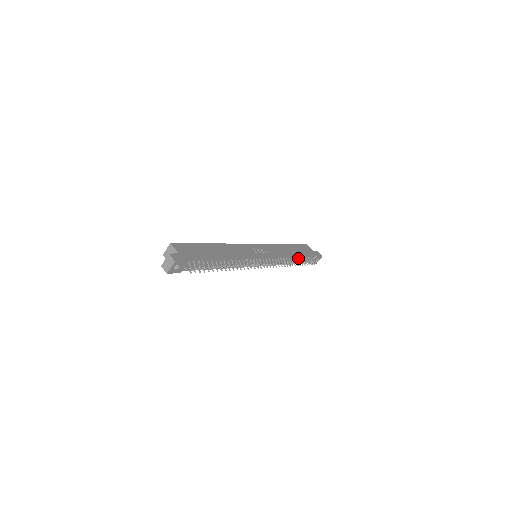
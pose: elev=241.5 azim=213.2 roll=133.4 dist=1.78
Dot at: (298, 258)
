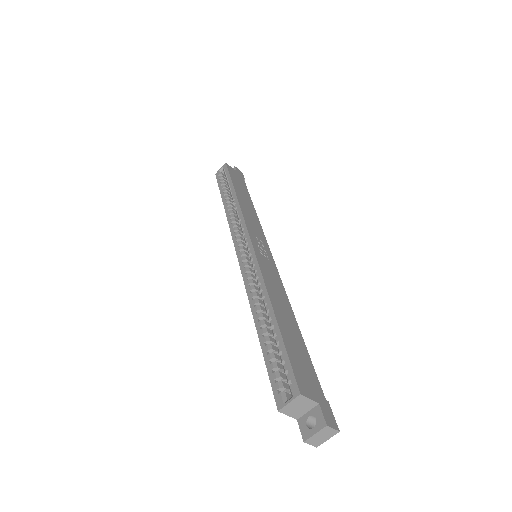
Dot at: occluded
